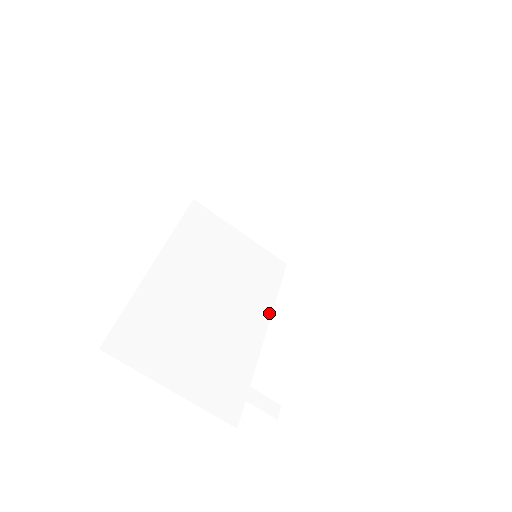
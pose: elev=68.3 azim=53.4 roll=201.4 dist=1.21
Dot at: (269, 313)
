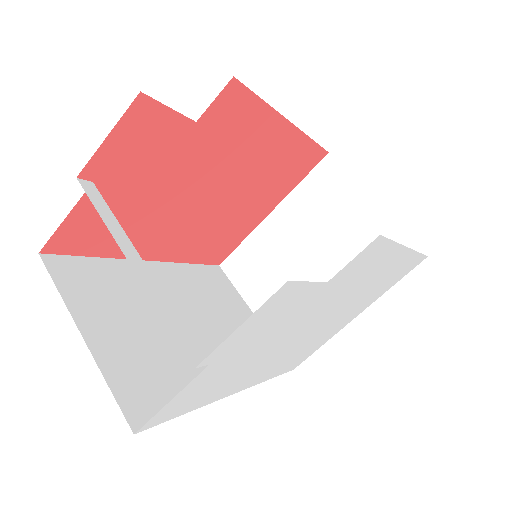
Dot at: occluded
